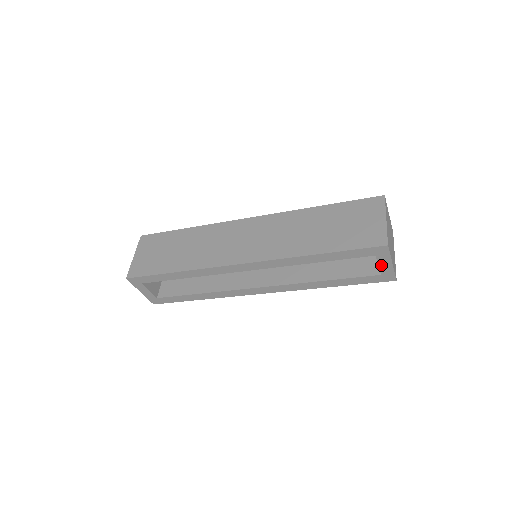
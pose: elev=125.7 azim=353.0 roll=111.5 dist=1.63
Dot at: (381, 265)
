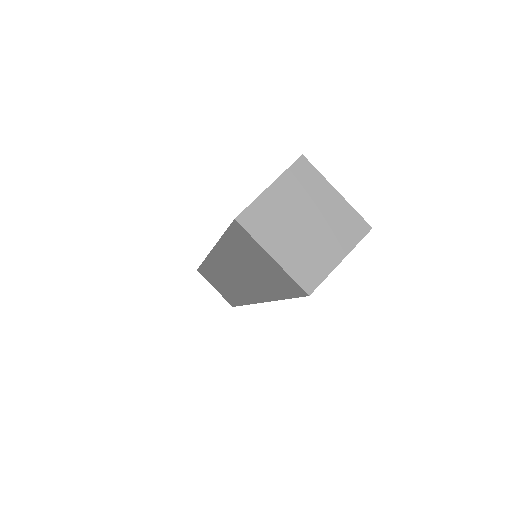
Dot at: occluded
